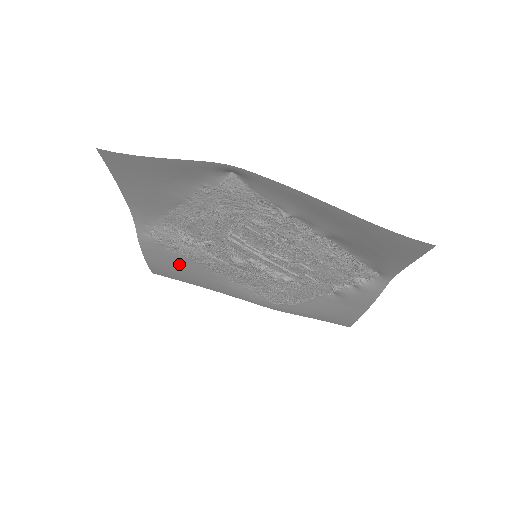
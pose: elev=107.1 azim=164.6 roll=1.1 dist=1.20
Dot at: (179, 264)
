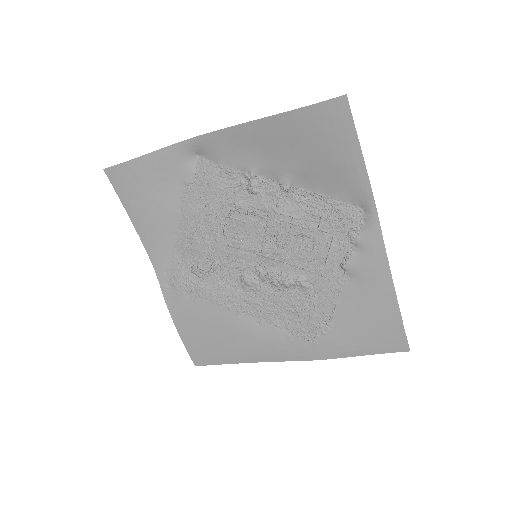
Dot at: (205, 320)
